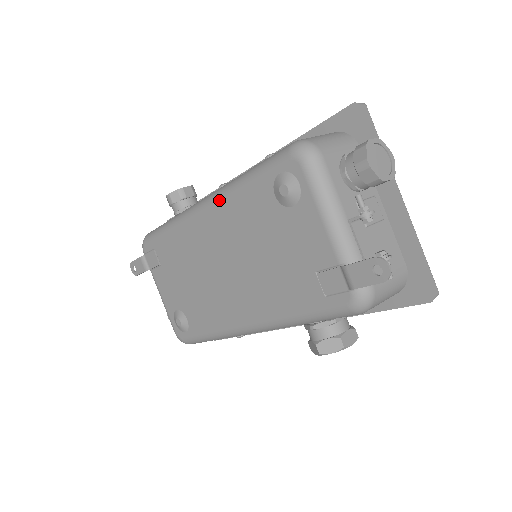
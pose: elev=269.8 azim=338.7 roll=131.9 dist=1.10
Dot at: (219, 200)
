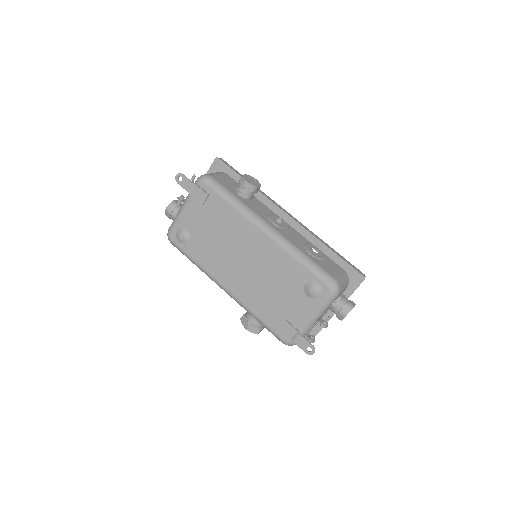
Dot at: (279, 246)
